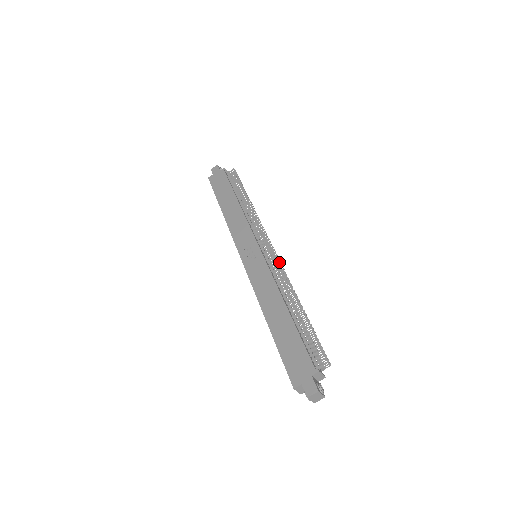
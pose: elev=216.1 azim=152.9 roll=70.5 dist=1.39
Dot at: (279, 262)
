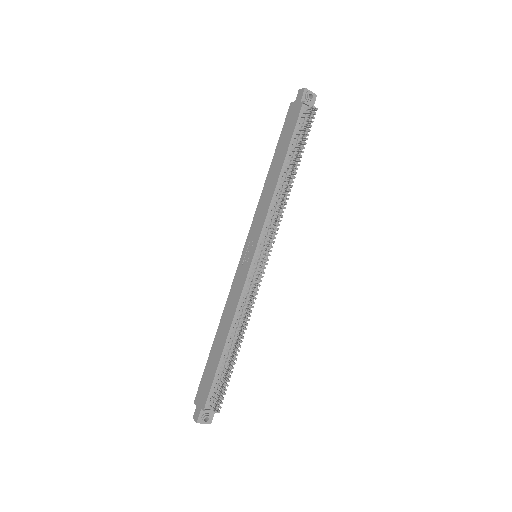
Dot at: (256, 285)
